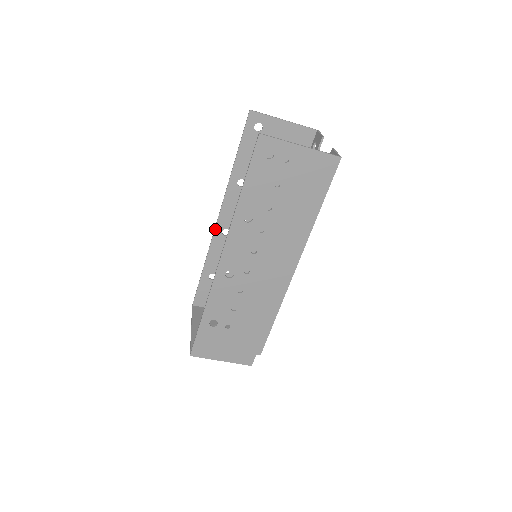
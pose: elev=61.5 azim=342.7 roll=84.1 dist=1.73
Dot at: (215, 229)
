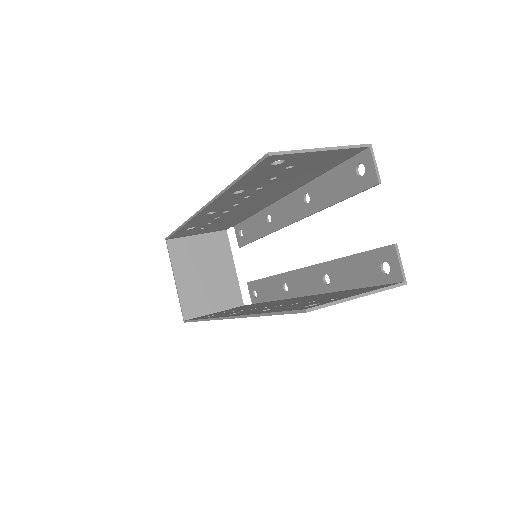
Dot at: (197, 214)
